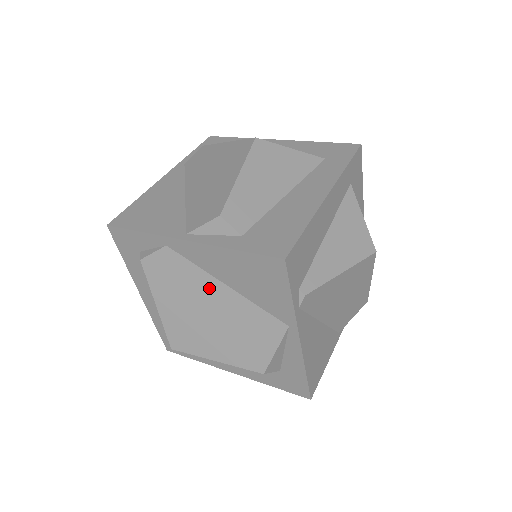
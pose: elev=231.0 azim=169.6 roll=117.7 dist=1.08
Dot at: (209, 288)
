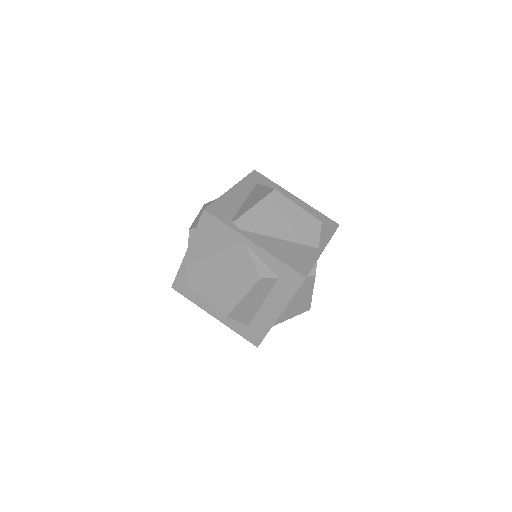
Dot at: (211, 264)
